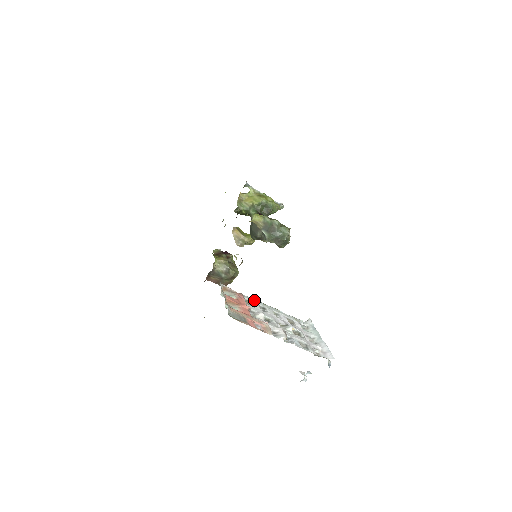
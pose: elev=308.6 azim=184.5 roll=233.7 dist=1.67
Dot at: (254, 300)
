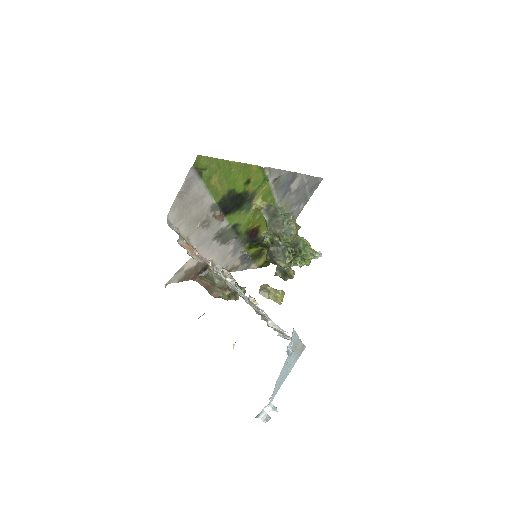
Dot at: occluded
